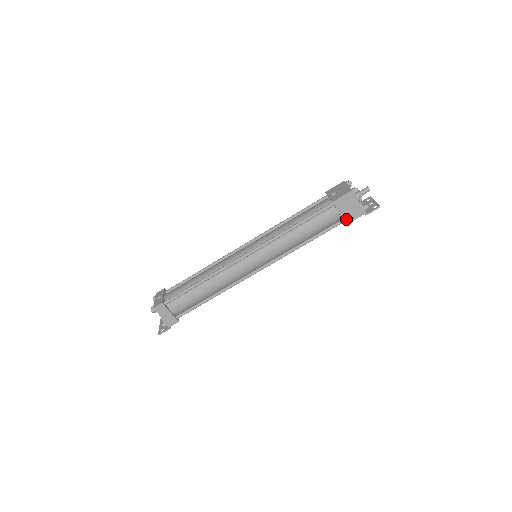
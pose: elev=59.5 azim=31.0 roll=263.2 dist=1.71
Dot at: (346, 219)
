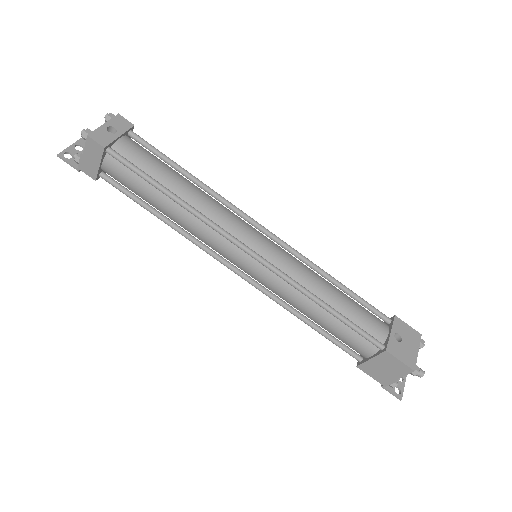
Dot at: (366, 366)
